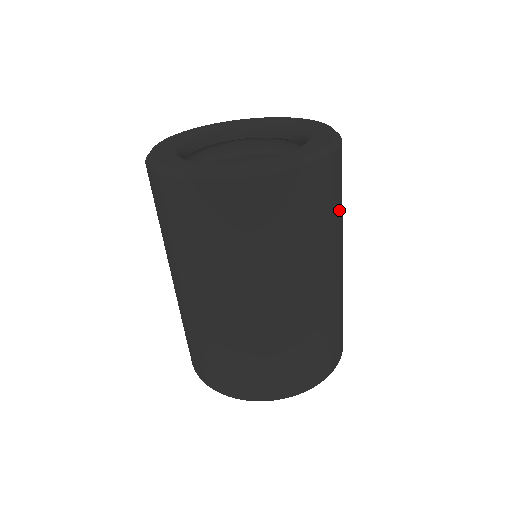
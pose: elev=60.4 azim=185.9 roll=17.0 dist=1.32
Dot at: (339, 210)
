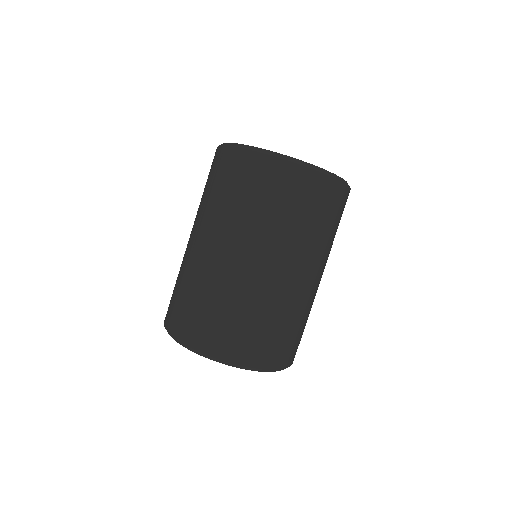
Dot at: (331, 231)
